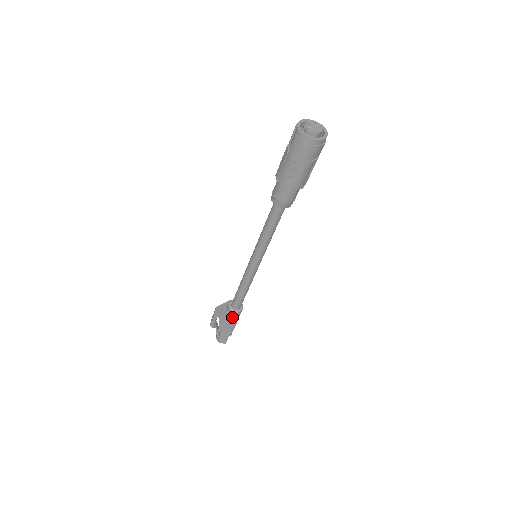
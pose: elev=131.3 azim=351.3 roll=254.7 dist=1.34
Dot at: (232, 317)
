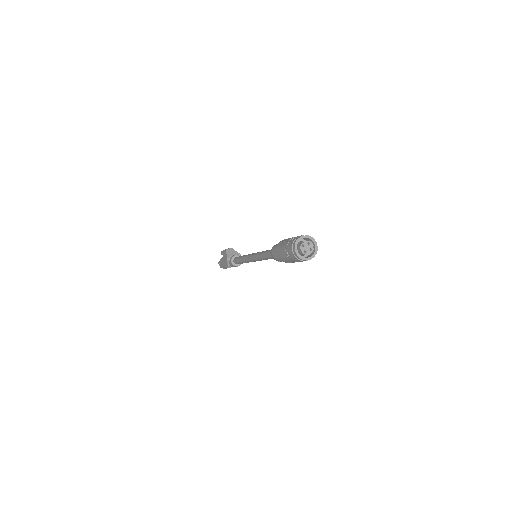
Dot at: (230, 263)
